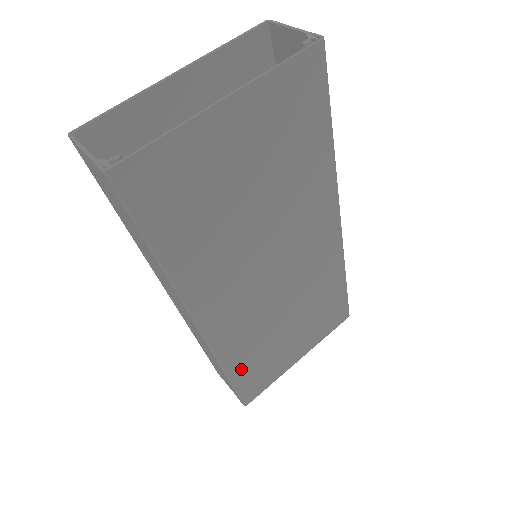
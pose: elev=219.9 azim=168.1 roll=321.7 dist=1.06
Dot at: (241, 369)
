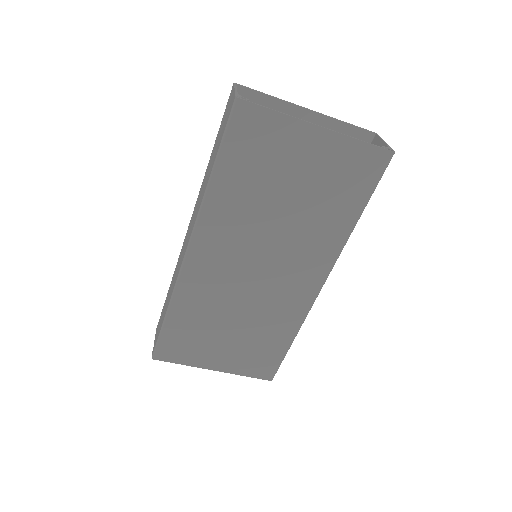
Dot at: (178, 320)
